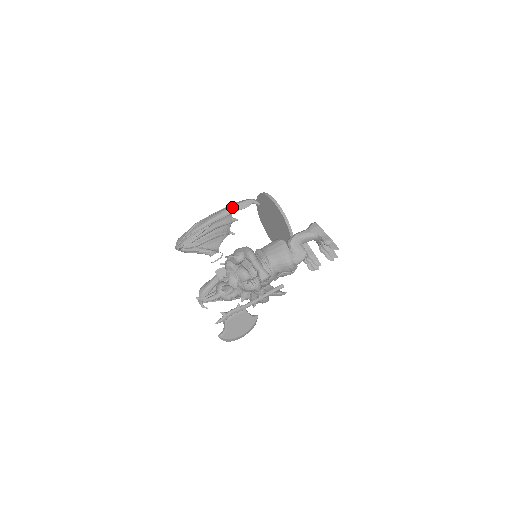
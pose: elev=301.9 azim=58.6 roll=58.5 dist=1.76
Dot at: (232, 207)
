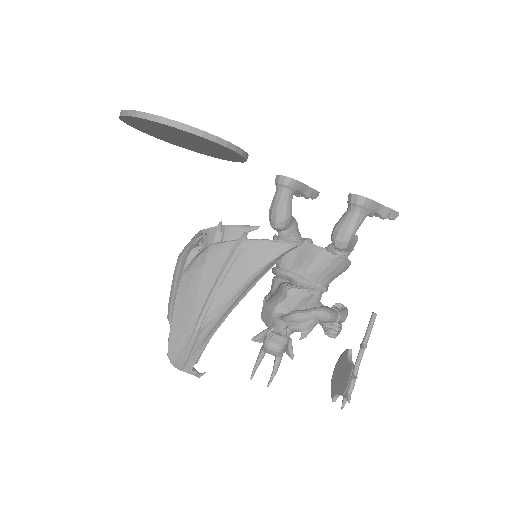
Dot at: (258, 275)
